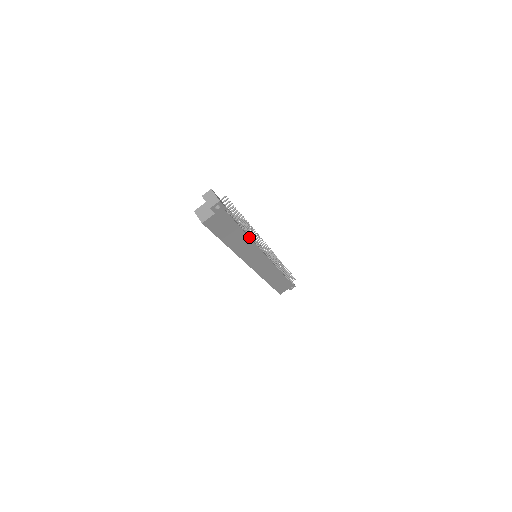
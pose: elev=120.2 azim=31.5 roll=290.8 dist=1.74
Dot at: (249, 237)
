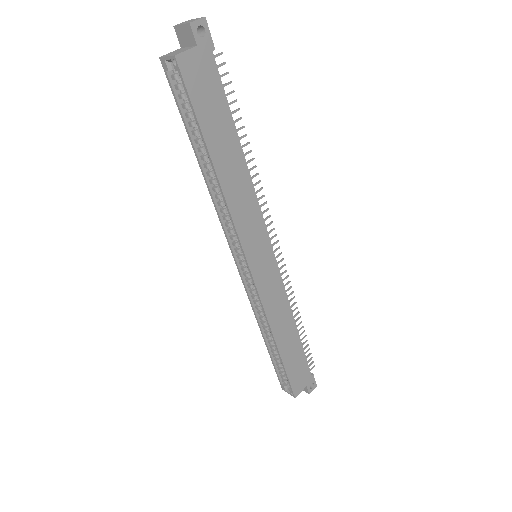
Dot at: (248, 170)
